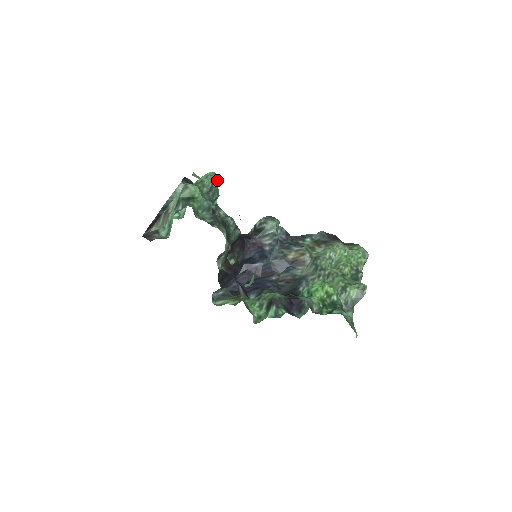
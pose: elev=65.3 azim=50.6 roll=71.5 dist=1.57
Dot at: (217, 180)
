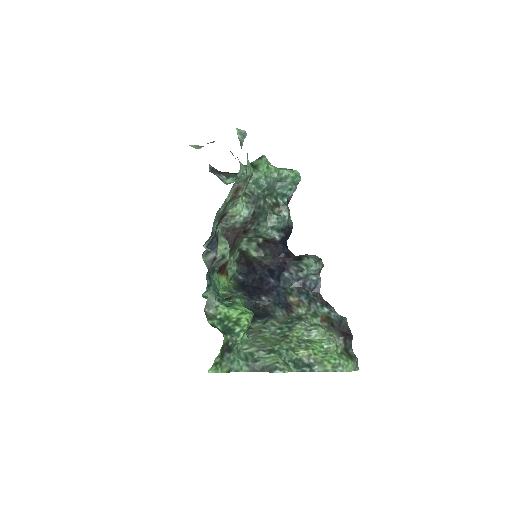
Dot at: (295, 180)
